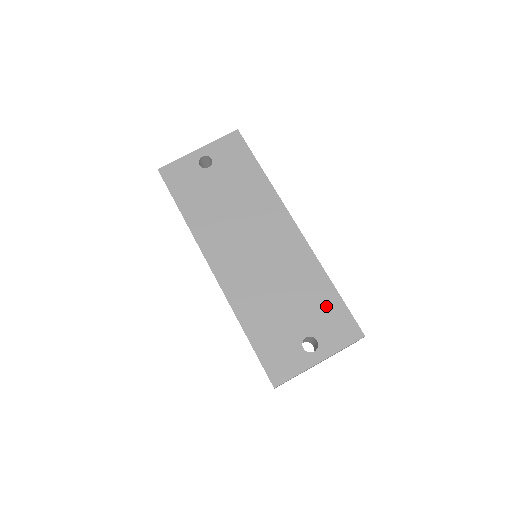
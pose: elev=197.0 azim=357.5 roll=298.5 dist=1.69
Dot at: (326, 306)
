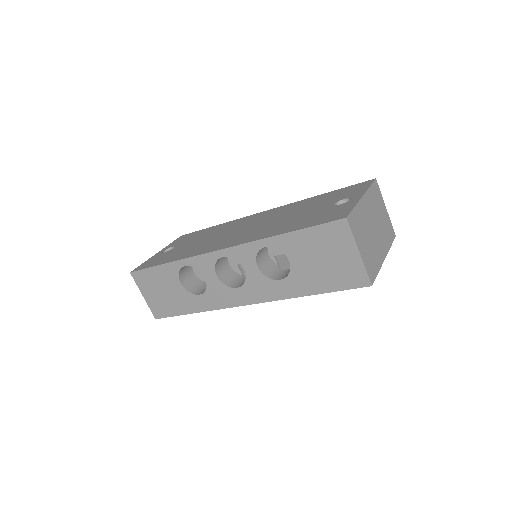
Dot at: (330, 196)
